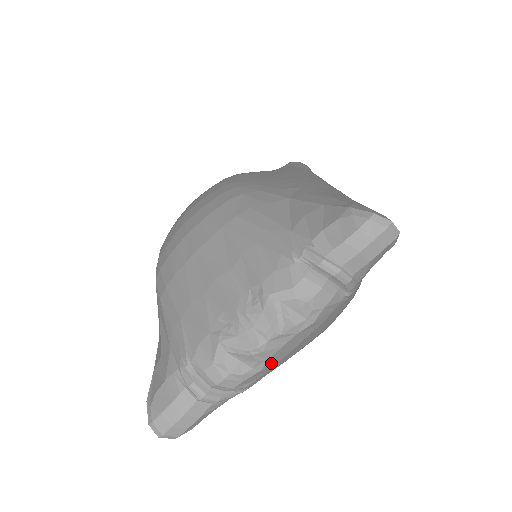
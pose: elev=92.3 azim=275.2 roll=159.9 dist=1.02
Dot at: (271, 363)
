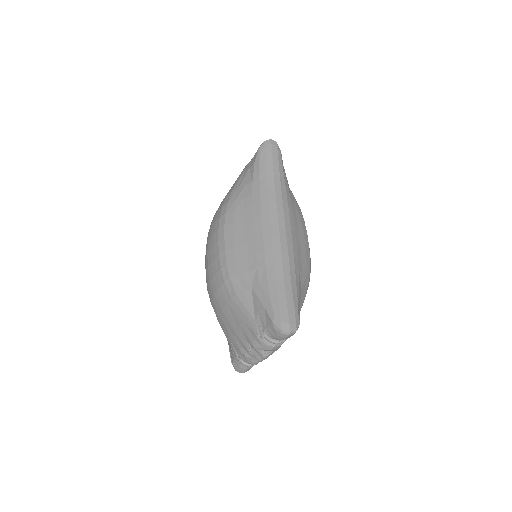
Dot at: occluded
